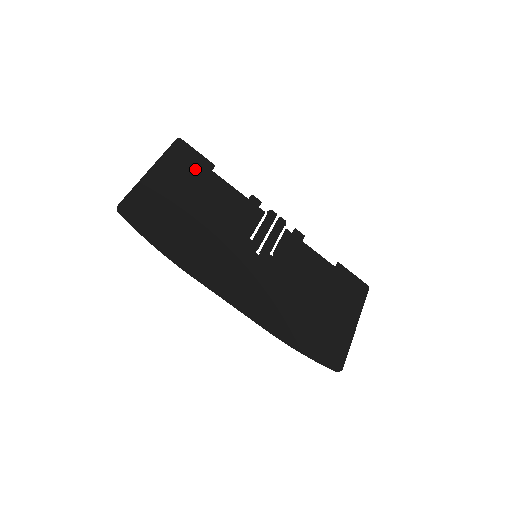
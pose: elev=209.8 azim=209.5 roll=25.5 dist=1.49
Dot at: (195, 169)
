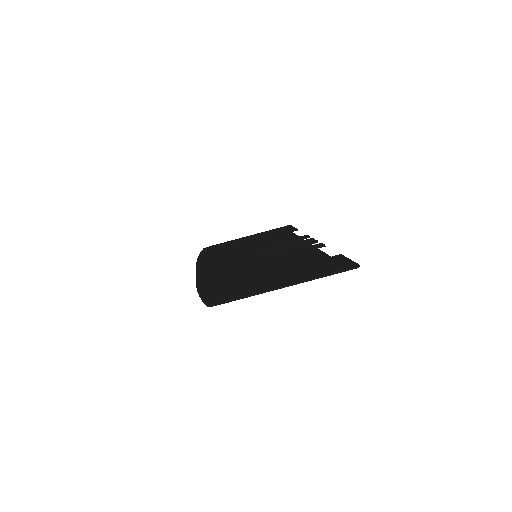
Dot at: (279, 232)
